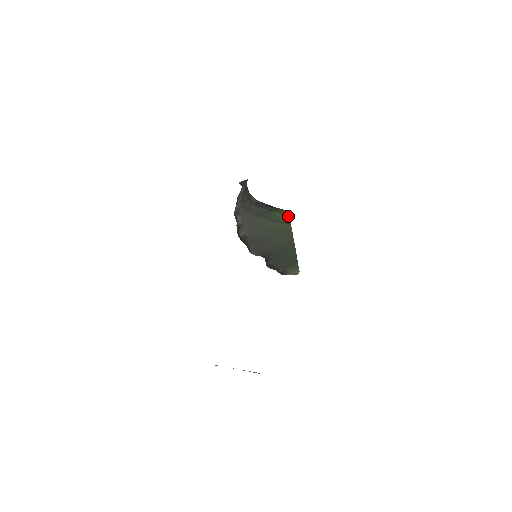
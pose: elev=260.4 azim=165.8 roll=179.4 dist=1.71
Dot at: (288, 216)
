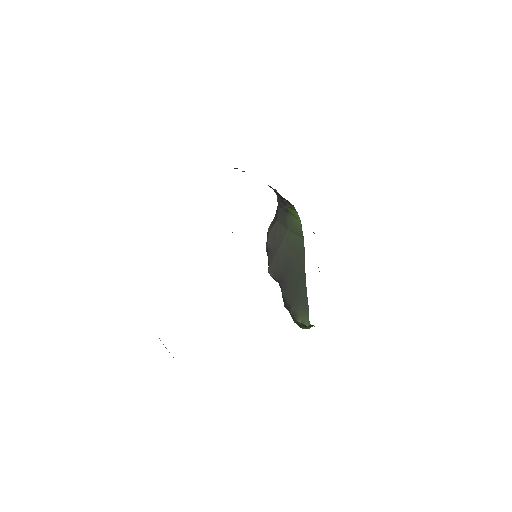
Dot at: (300, 223)
